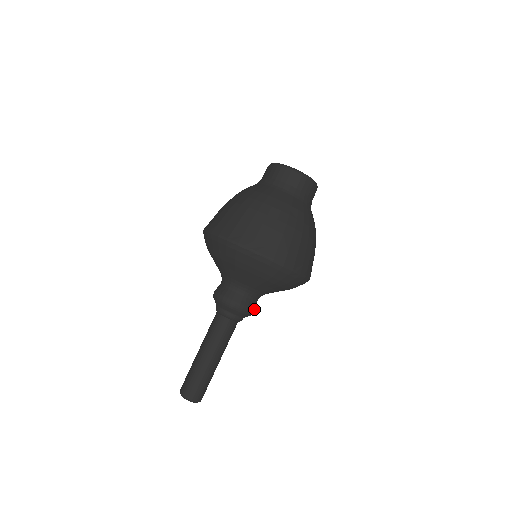
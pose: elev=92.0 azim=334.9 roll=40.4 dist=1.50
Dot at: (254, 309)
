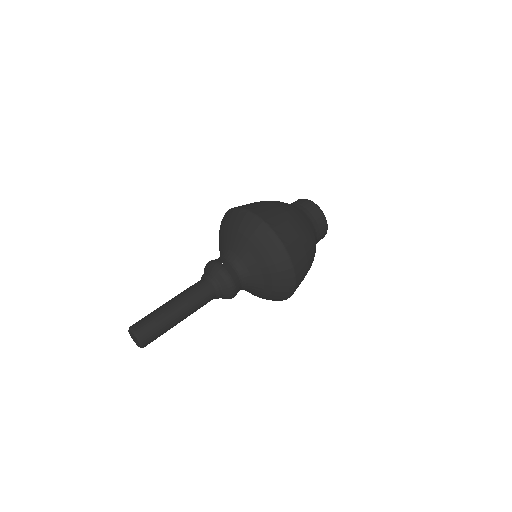
Dot at: (236, 294)
